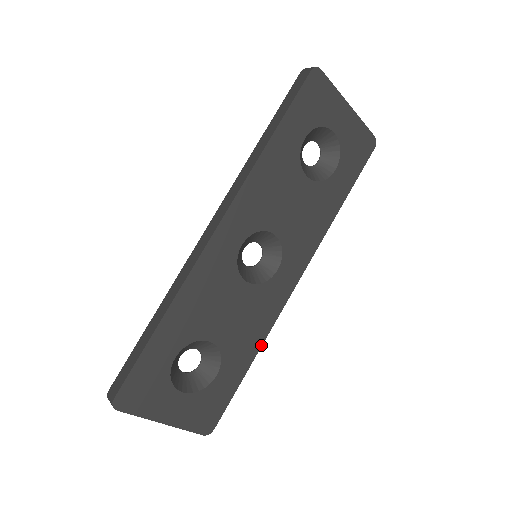
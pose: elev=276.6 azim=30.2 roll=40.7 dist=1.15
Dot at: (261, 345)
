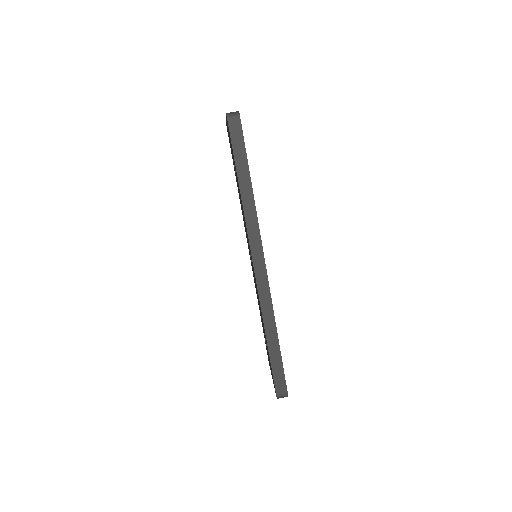
Dot at: occluded
